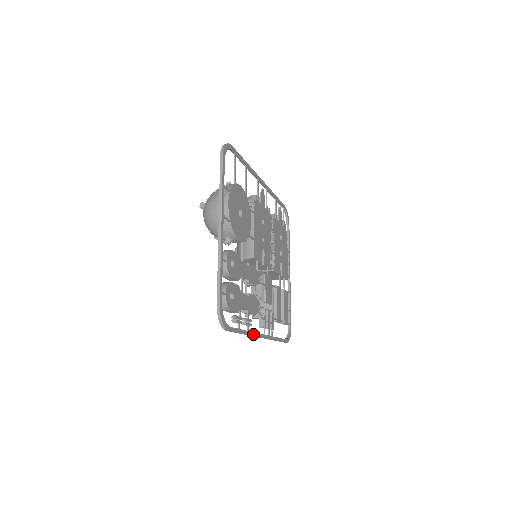
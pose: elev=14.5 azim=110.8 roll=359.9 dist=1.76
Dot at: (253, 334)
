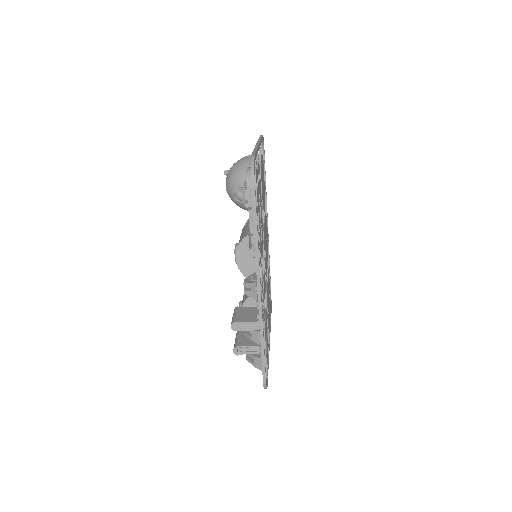
Dot at: occluded
